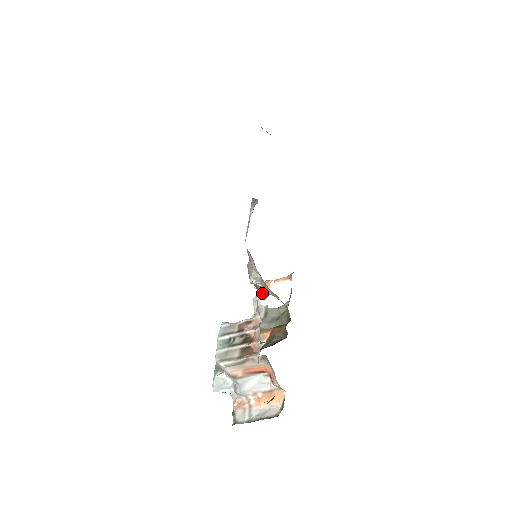
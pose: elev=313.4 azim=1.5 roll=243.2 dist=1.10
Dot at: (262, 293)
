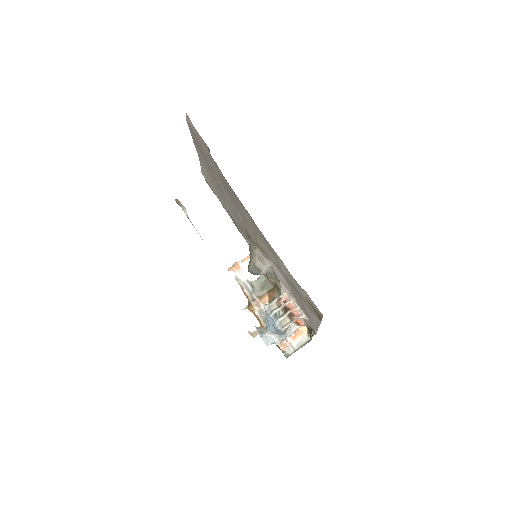
Dot at: occluded
